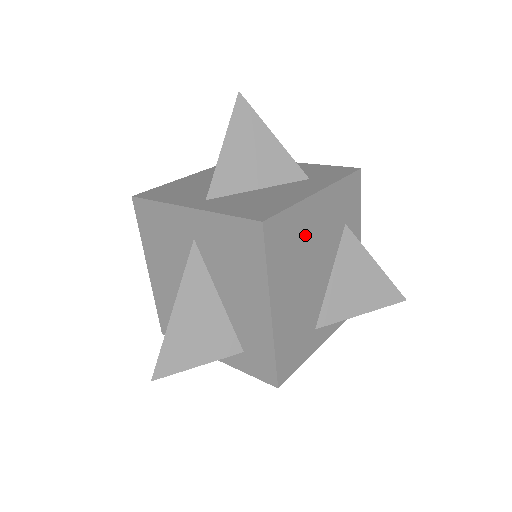
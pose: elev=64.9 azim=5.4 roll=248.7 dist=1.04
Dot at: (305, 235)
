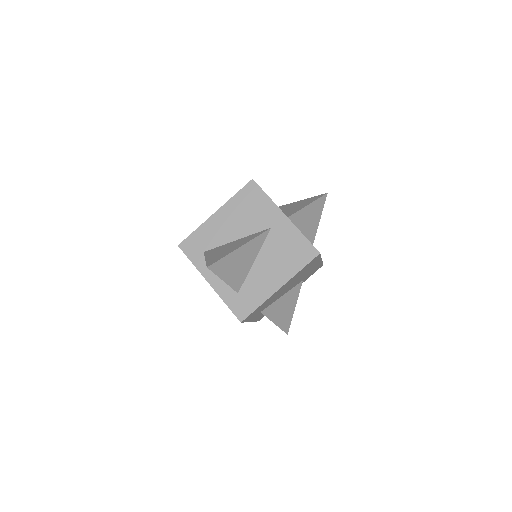
Dot at: occluded
